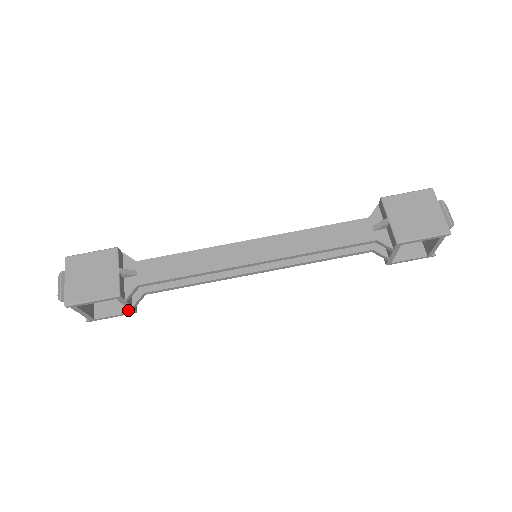
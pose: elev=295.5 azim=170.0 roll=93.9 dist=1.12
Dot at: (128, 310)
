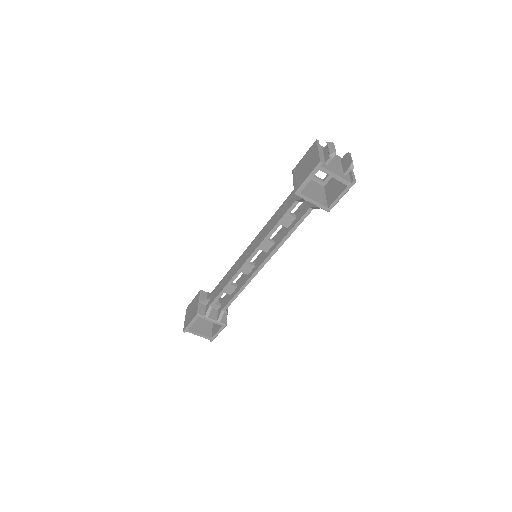
Dot at: (222, 325)
